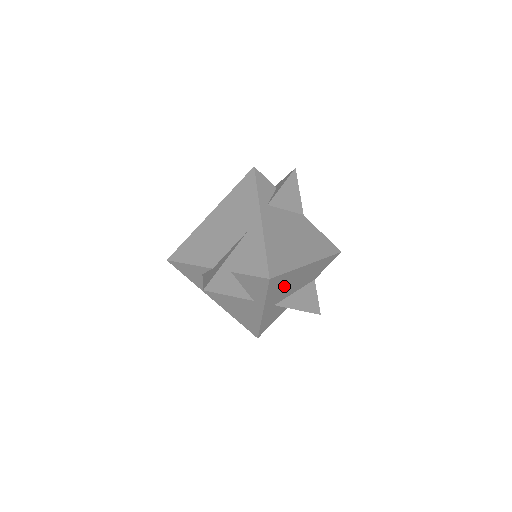
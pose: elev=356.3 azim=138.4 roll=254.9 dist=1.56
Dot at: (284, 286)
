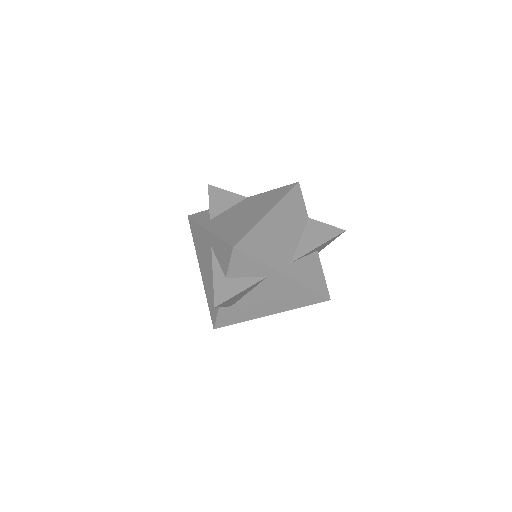
Dot at: (271, 243)
